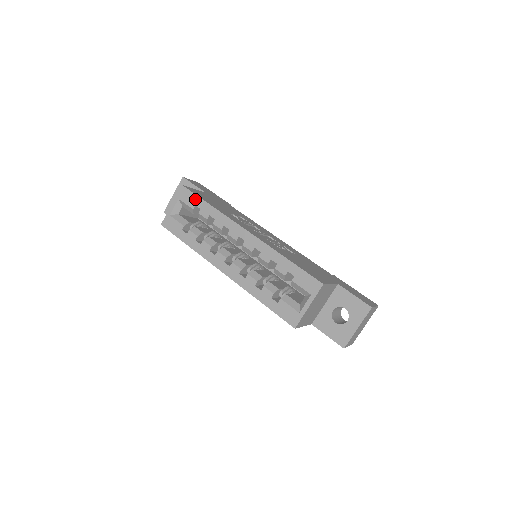
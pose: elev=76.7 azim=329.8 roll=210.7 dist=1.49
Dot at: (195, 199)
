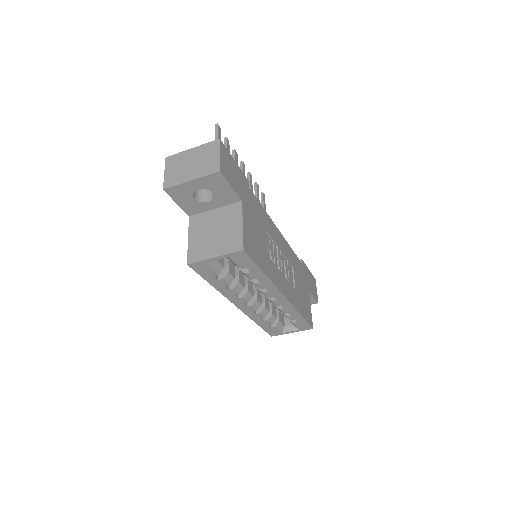
Dot at: (250, 265)
